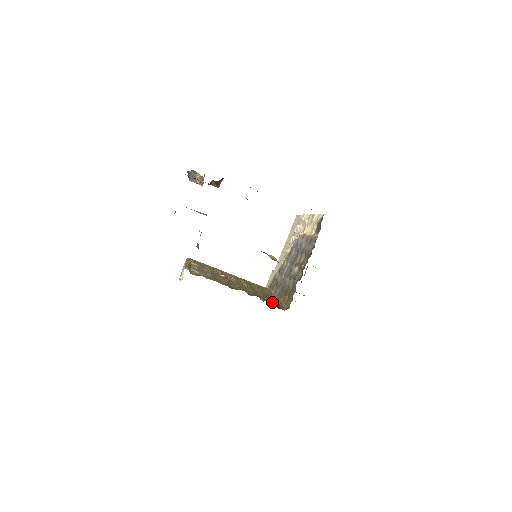
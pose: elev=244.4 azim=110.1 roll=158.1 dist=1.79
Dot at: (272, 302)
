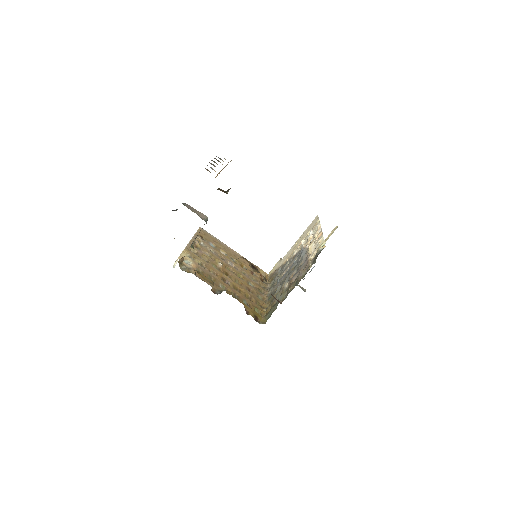
Dot at: (252, 311)
